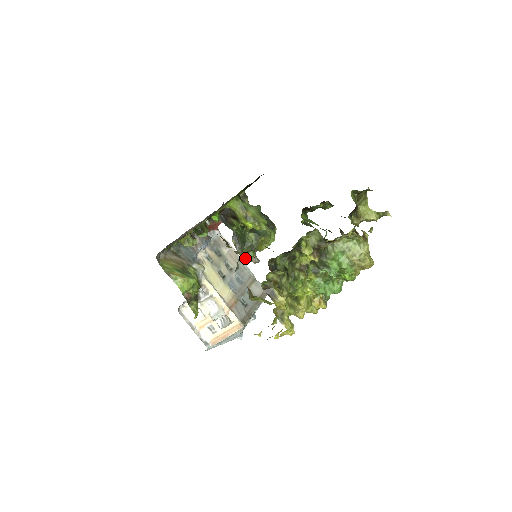
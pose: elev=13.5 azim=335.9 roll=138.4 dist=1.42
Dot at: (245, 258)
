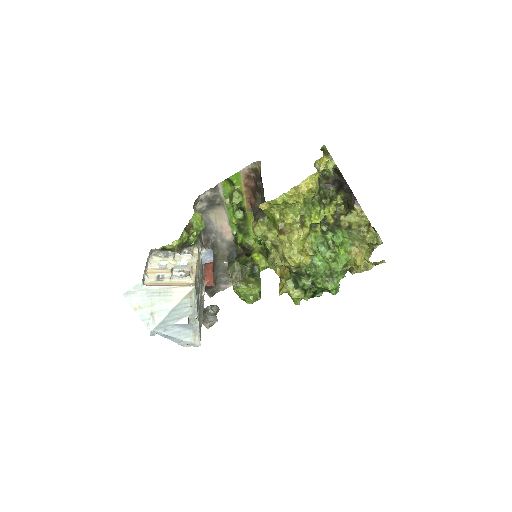
Dot at: occluded
